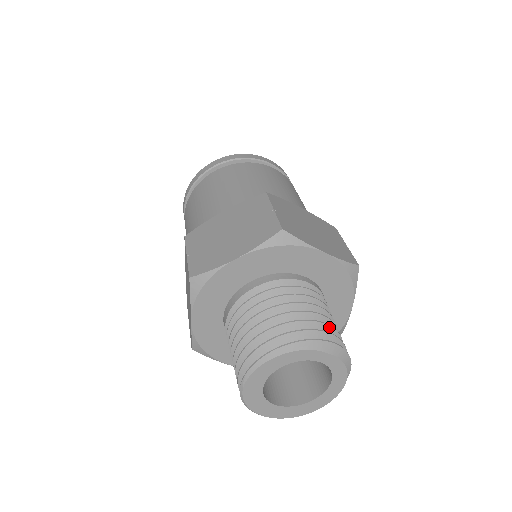
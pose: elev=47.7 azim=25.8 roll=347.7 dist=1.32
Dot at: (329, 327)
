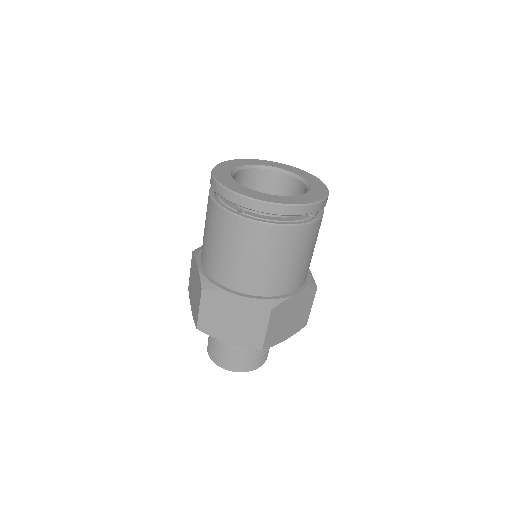
Dot at: (234, 361)
